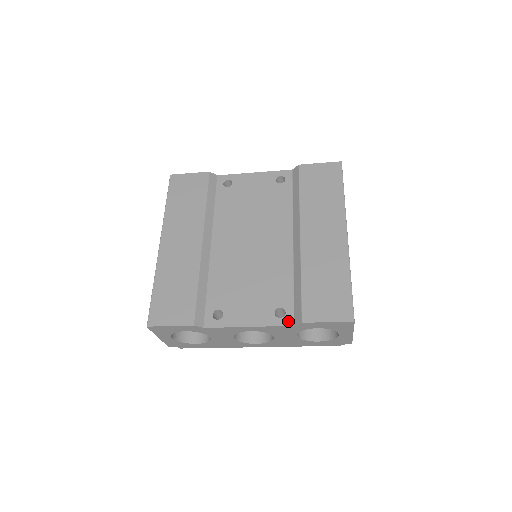
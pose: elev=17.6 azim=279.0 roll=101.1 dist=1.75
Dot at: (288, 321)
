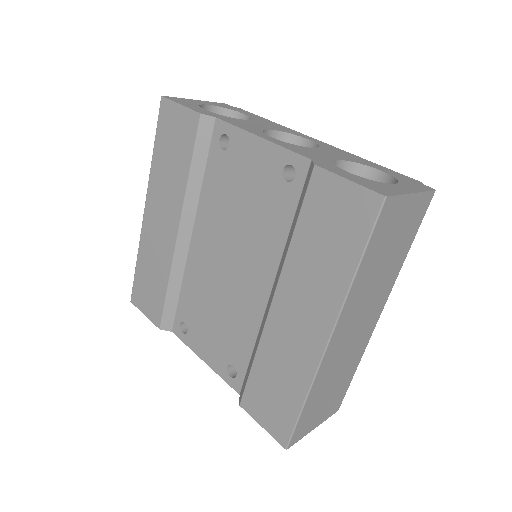
Dot at: (236, 386)
